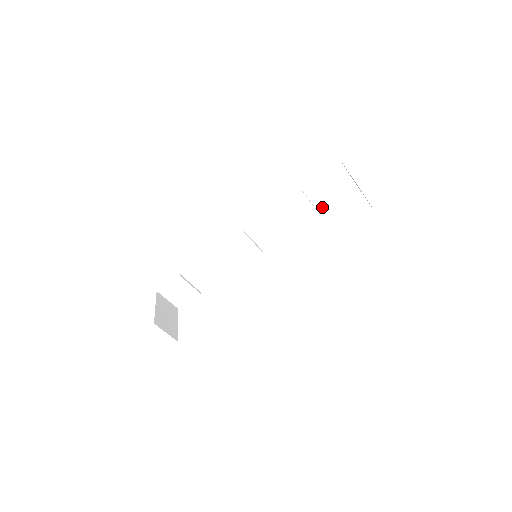
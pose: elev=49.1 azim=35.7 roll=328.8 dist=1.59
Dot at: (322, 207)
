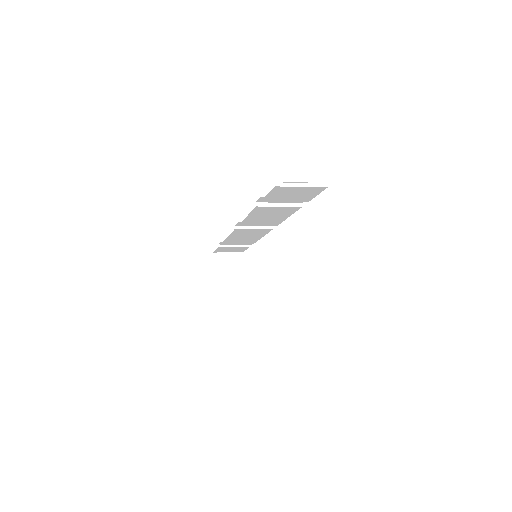
Dot at: occluded
